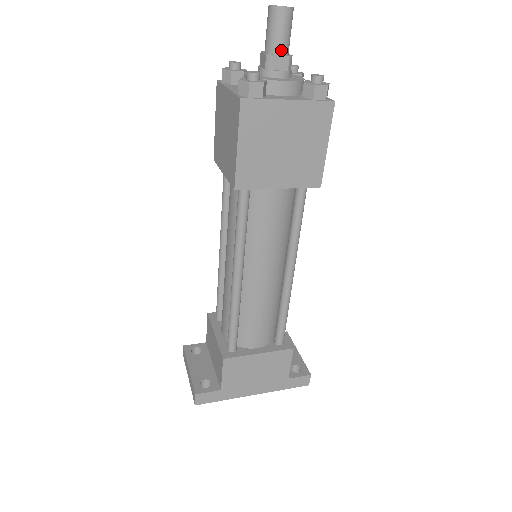
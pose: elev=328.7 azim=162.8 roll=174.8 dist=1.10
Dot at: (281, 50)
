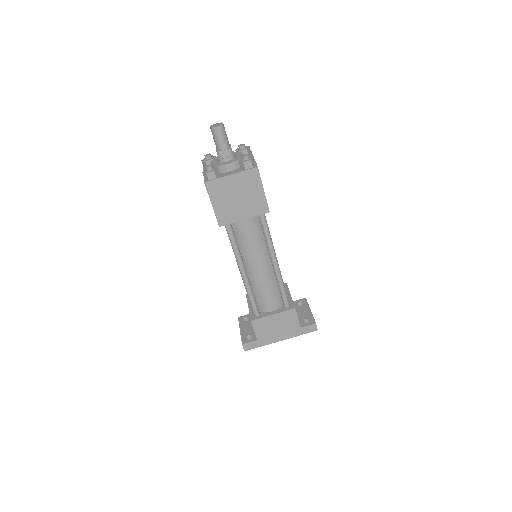
Dot at: (223, 147)
